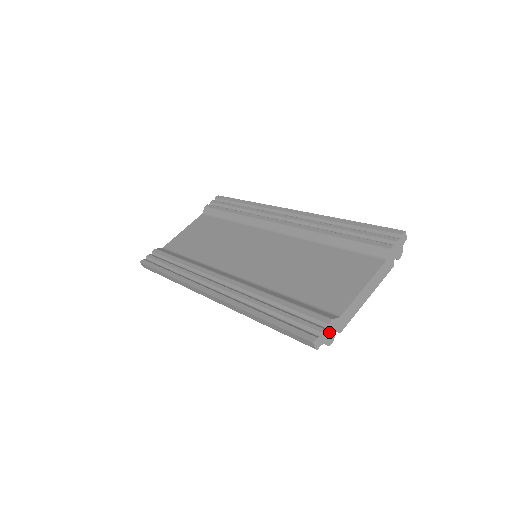
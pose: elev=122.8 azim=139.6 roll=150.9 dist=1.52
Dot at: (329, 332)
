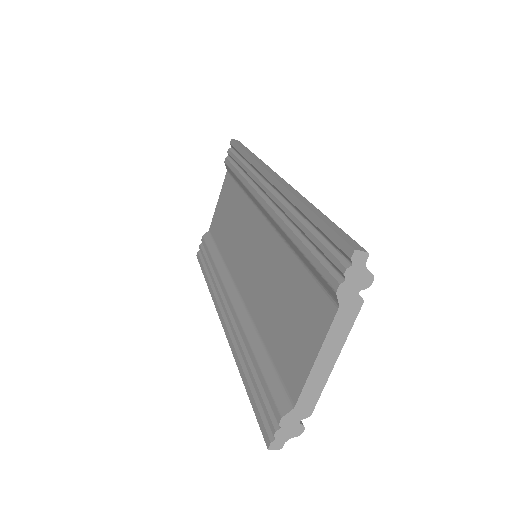
Dot at: (288, 427)
